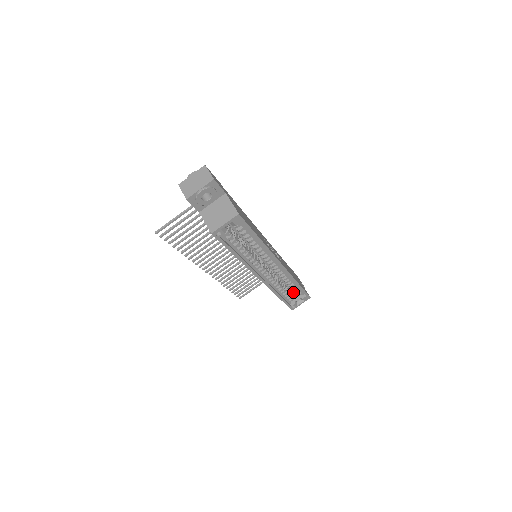
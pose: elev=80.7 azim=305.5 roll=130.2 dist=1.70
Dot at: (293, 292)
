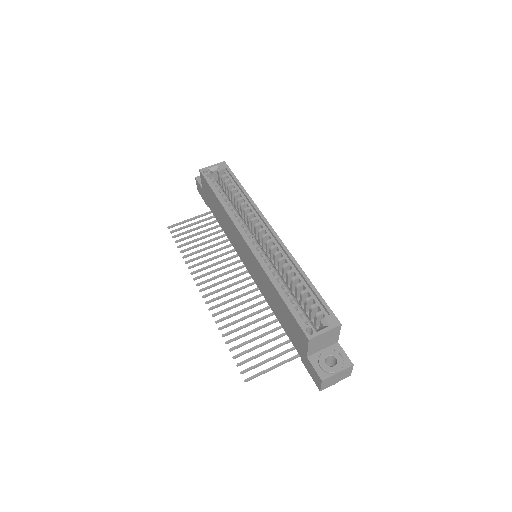
Dot at: occluded
